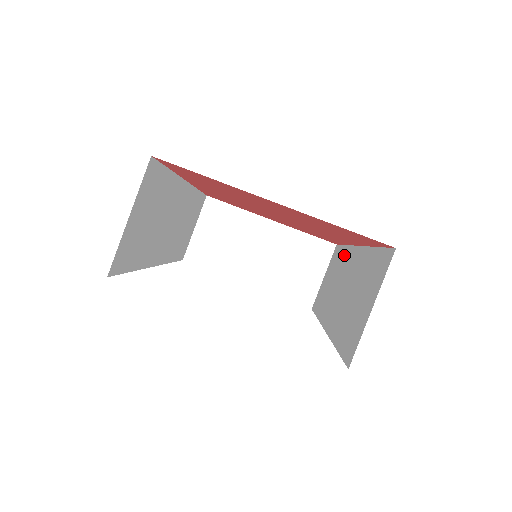
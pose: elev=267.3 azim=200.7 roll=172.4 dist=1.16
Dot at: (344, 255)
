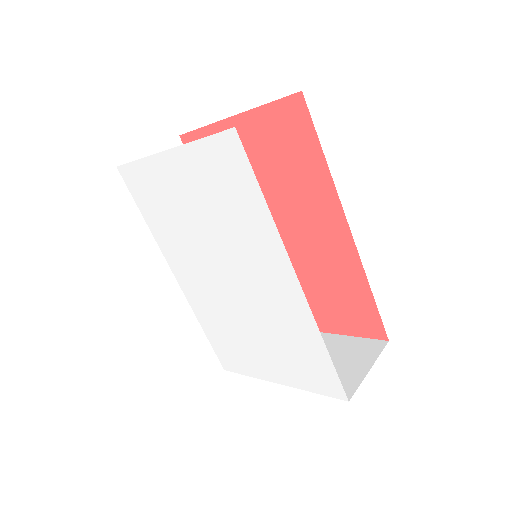
Dot at: occluded
